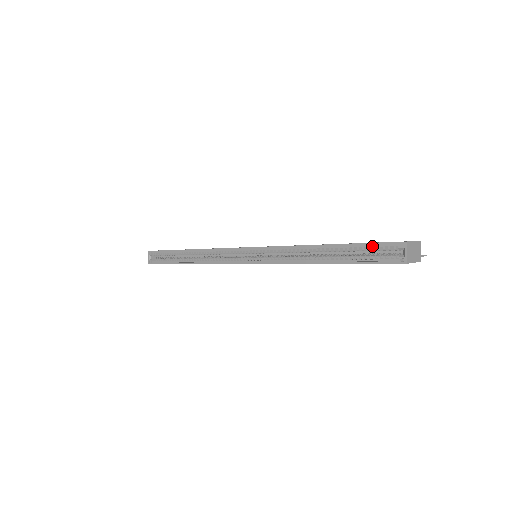
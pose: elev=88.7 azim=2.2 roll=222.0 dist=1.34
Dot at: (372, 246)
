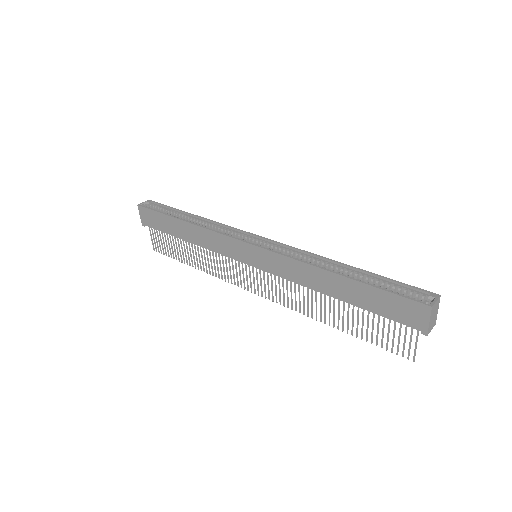
Dot at: (400, 286)
